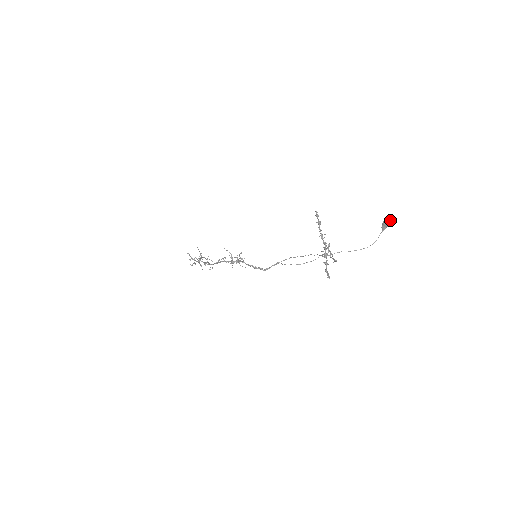
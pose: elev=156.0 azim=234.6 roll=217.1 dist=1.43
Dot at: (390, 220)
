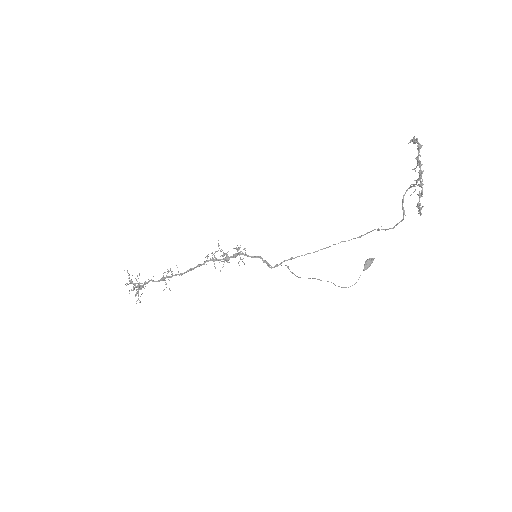
Dot at: (373, 258)
